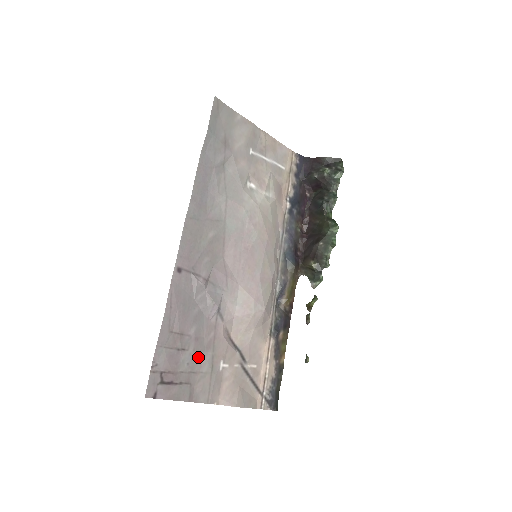
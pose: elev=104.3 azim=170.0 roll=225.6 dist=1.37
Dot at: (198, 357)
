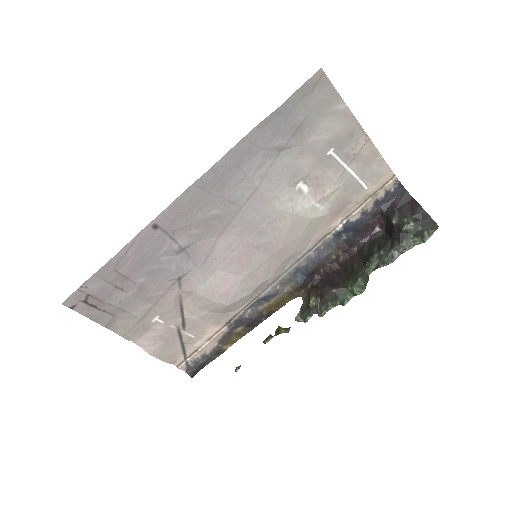
Dot at: (134, 302)
